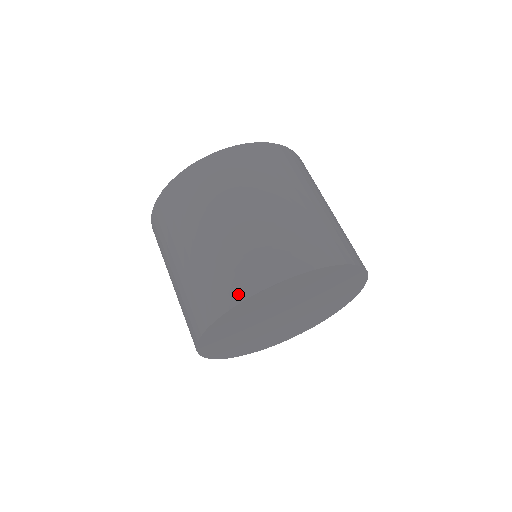
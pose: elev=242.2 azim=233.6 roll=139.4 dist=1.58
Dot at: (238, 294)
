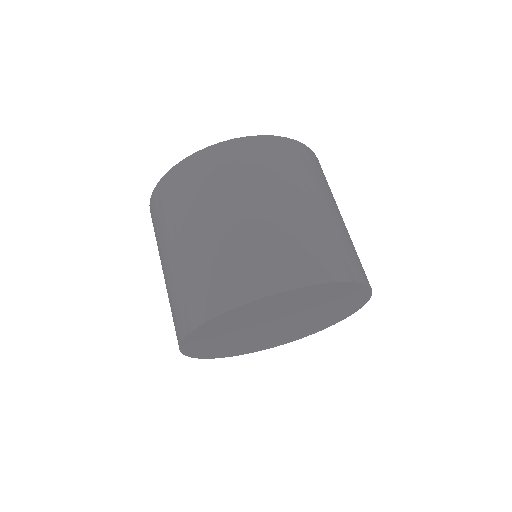
Dot at: (275, 284)
